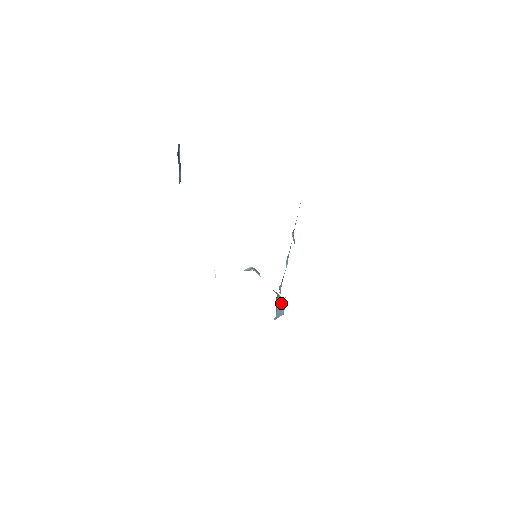
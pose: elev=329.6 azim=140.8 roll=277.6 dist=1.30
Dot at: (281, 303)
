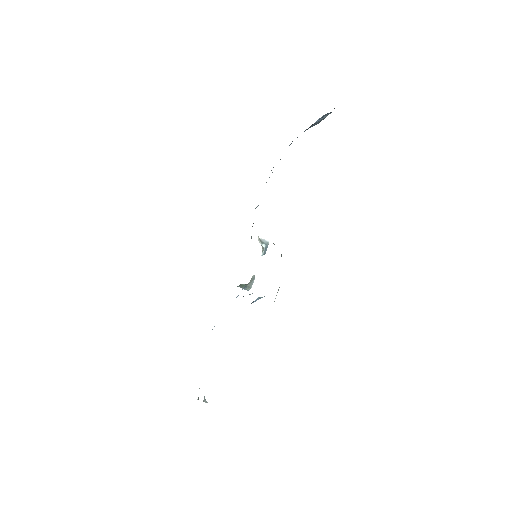
Dot at: occluded
